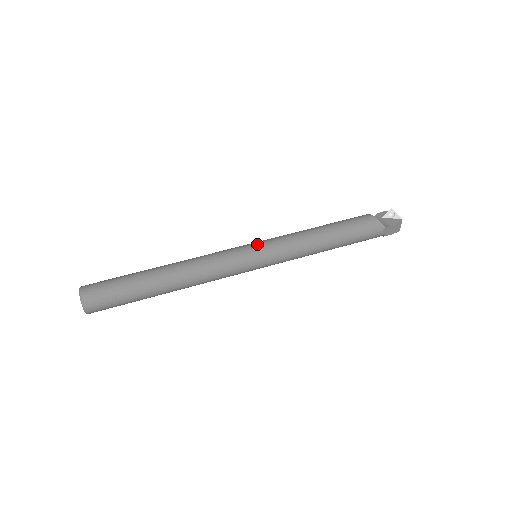
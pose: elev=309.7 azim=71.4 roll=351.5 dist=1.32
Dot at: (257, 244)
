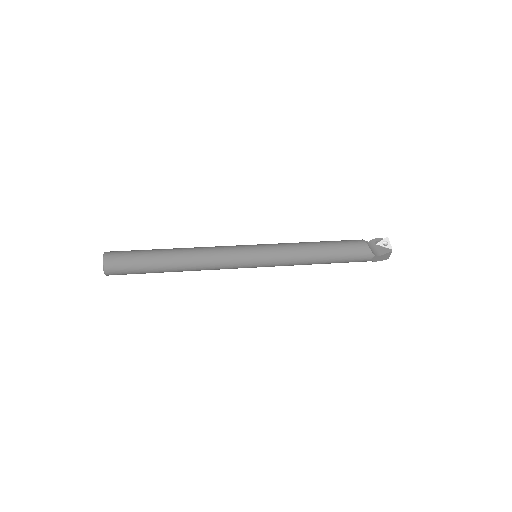
Dot at: (259, 247)
